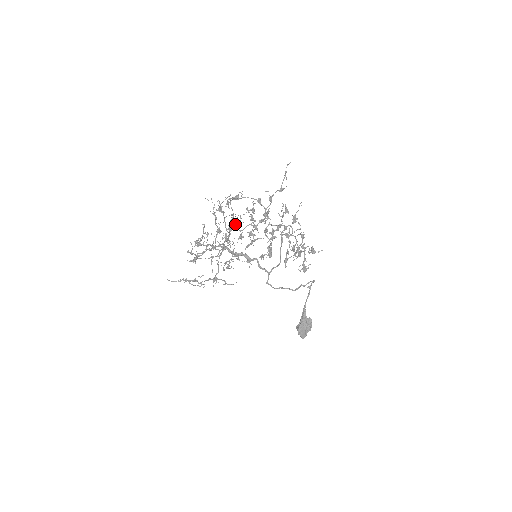
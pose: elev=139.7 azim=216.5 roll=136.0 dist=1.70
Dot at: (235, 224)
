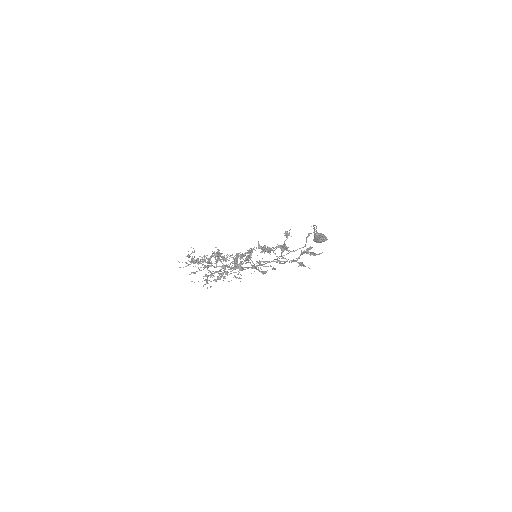
Dot at: (227, 273)
